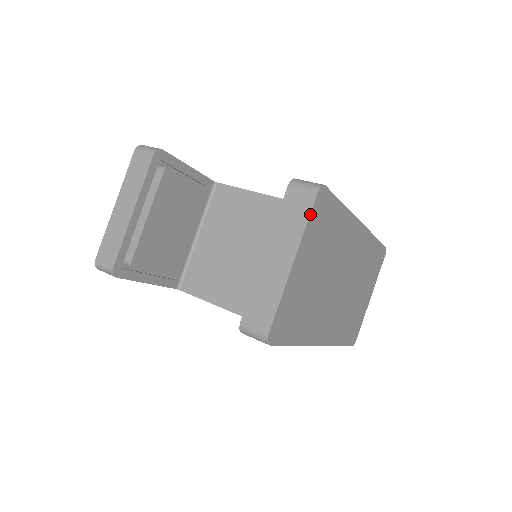
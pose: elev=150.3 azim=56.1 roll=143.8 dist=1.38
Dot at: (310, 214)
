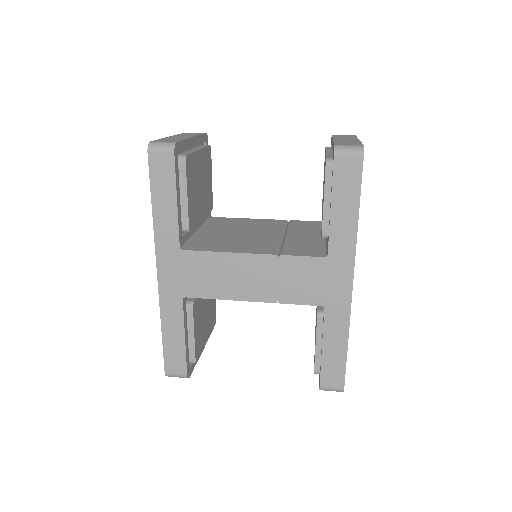
Dot at: occluded
